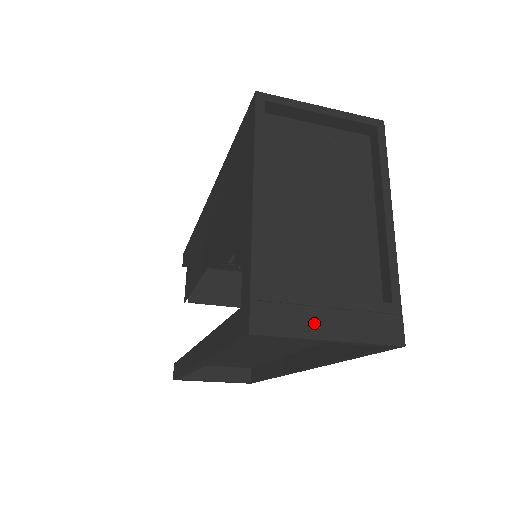
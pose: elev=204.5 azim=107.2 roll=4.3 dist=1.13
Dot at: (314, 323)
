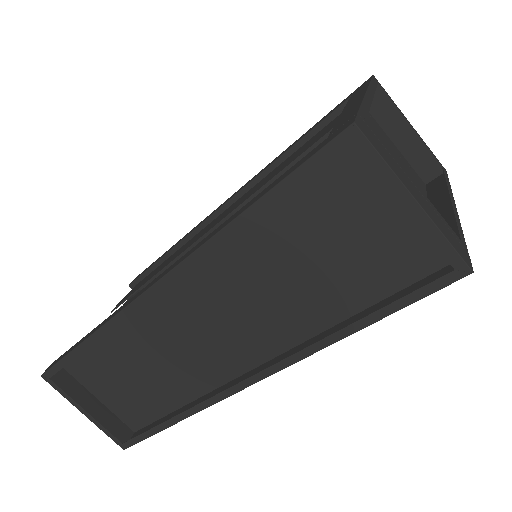
Dot at: (404, 178)
